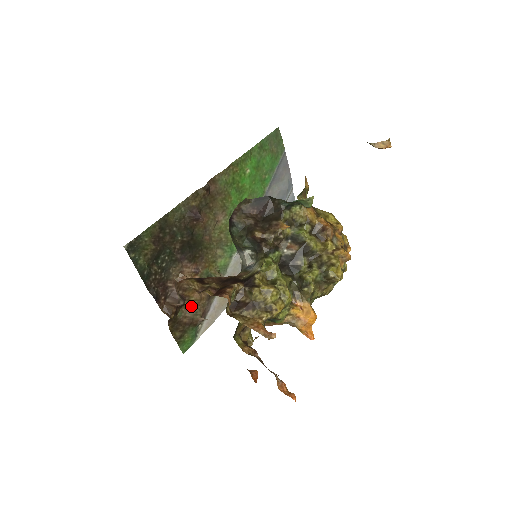
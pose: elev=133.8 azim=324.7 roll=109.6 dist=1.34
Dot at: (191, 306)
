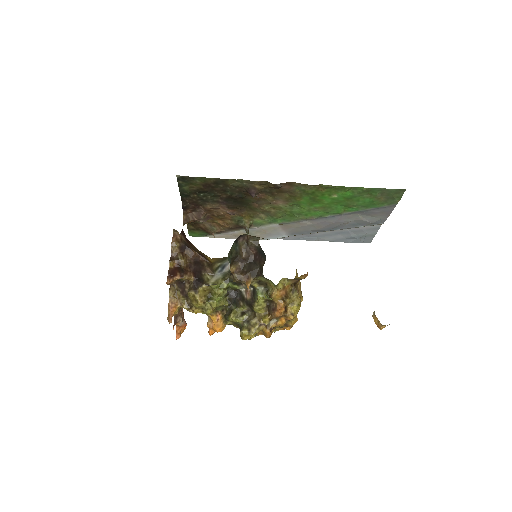
Dot at: (212, 224)
